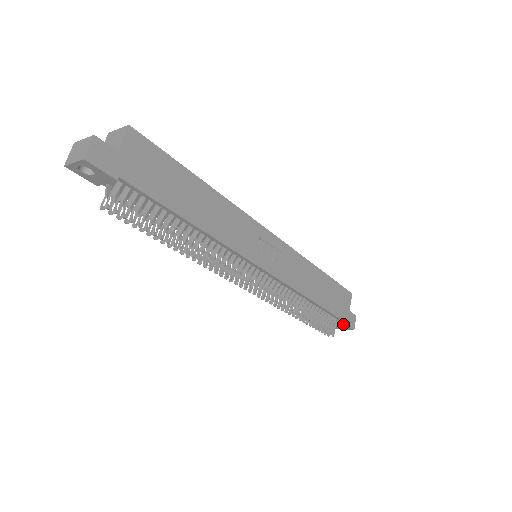
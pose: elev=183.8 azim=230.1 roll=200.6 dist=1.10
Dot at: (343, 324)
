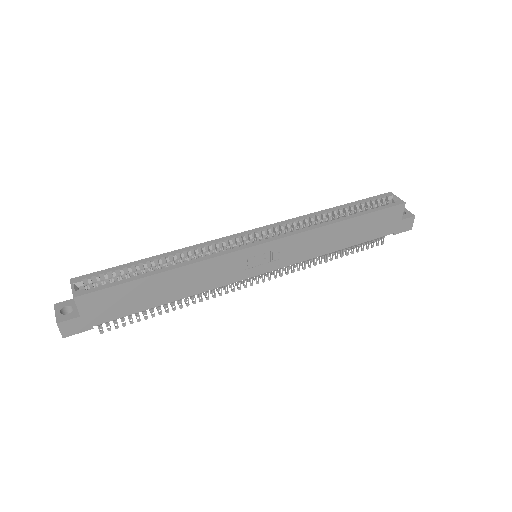
Dot at: (393, 233)
